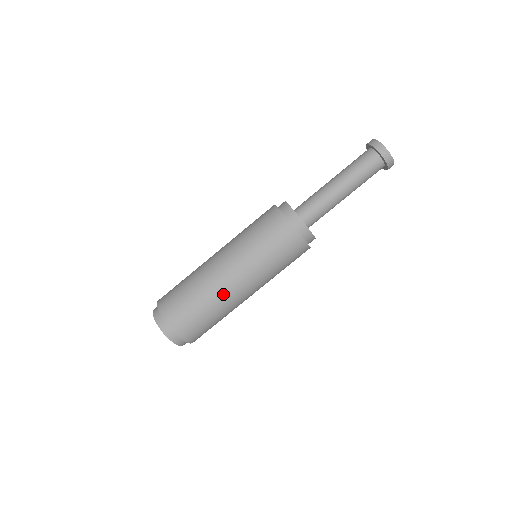
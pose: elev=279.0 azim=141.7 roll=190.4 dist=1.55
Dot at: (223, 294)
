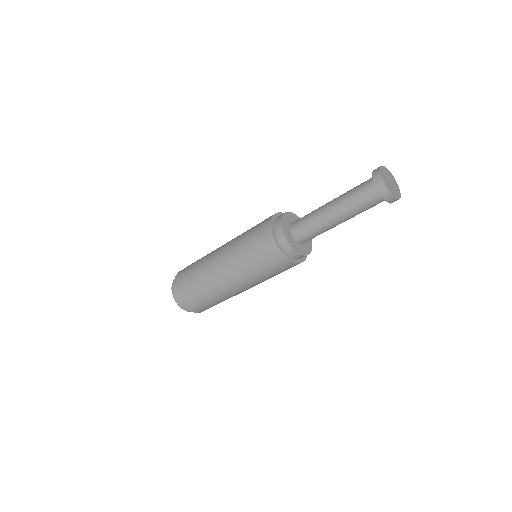
Dot at: (230, 295)
